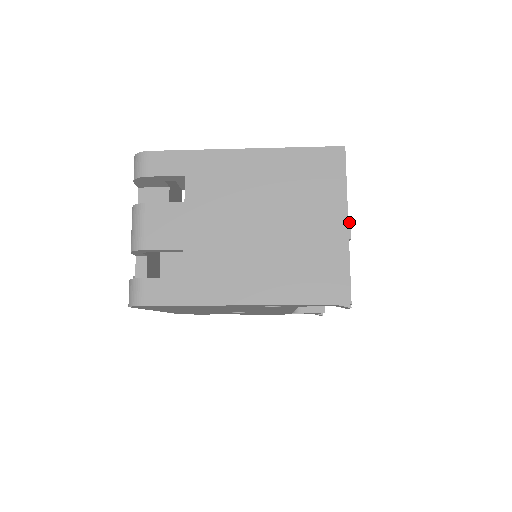
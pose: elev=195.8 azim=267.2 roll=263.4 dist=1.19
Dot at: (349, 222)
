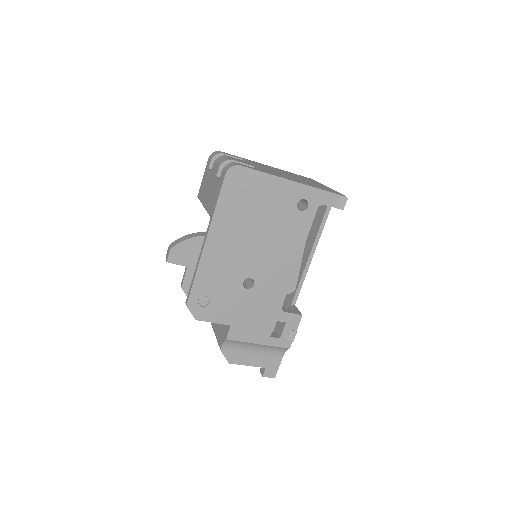
Dot at: occluded
